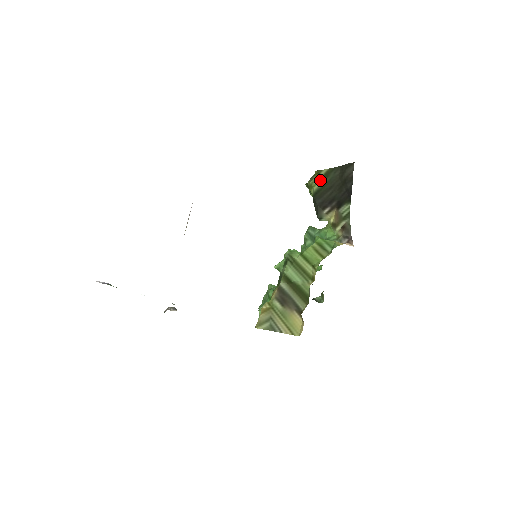
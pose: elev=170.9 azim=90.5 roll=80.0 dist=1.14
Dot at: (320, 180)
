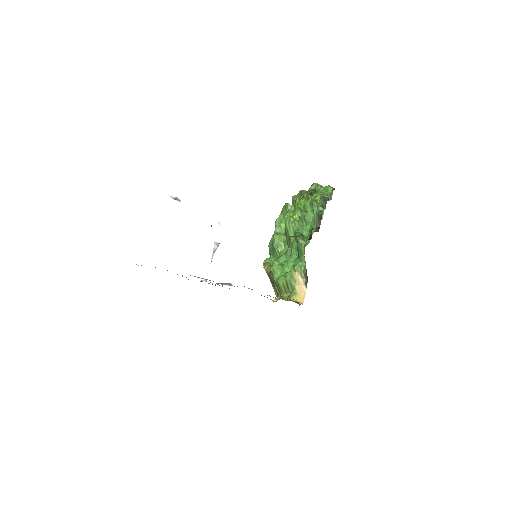
Dot at: occluded
